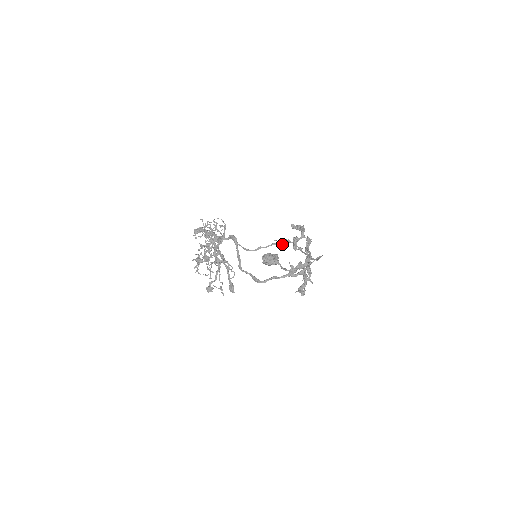
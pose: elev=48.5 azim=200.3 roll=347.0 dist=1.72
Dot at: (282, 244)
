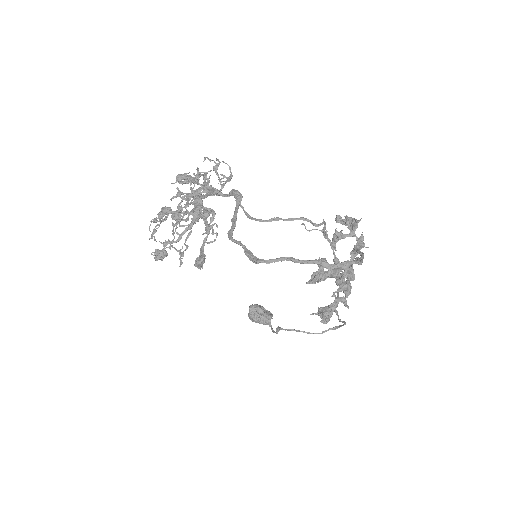
Dot at: (317, 224)
